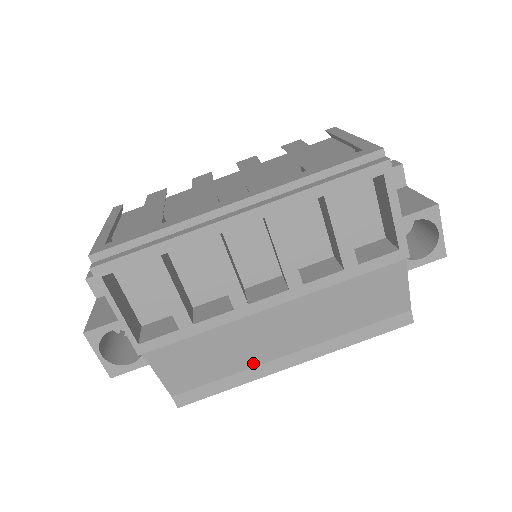
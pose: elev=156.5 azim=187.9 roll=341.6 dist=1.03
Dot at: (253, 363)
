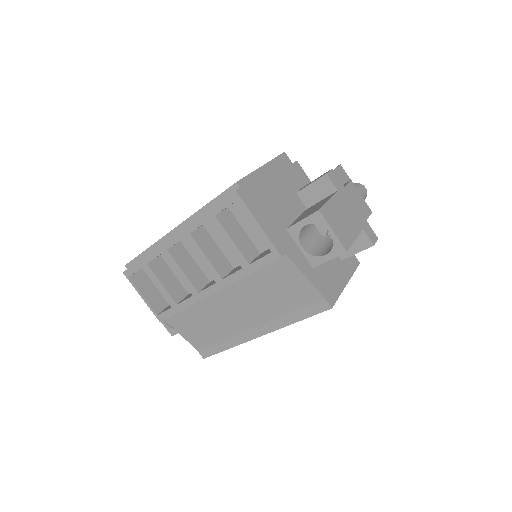
Dot at: (232, 333)
